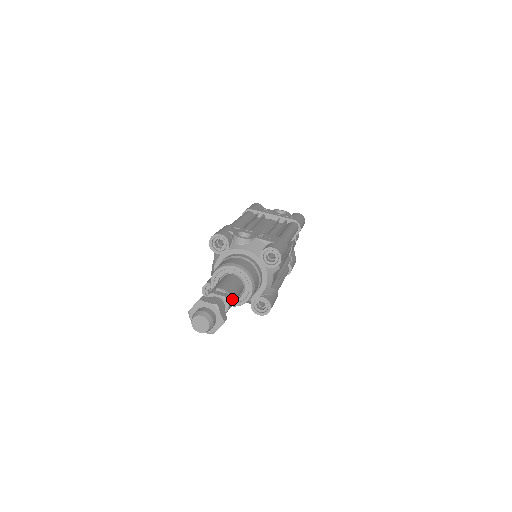
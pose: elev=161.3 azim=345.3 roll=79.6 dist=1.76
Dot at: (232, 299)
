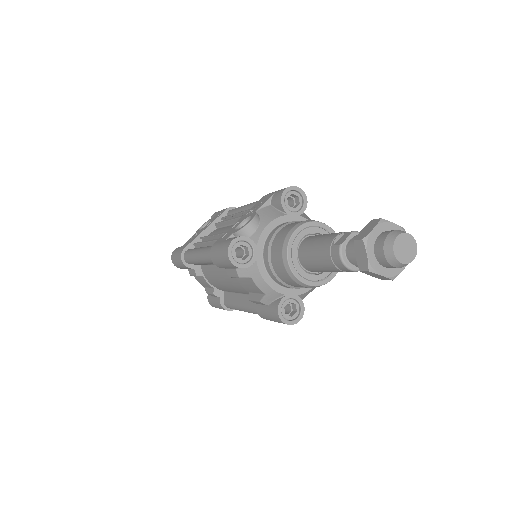
Dot at: occluded
